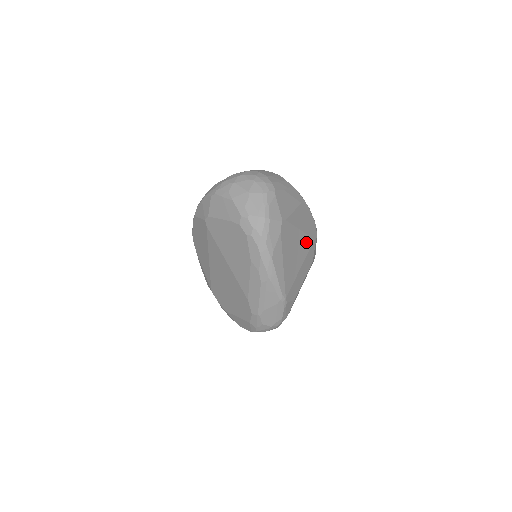
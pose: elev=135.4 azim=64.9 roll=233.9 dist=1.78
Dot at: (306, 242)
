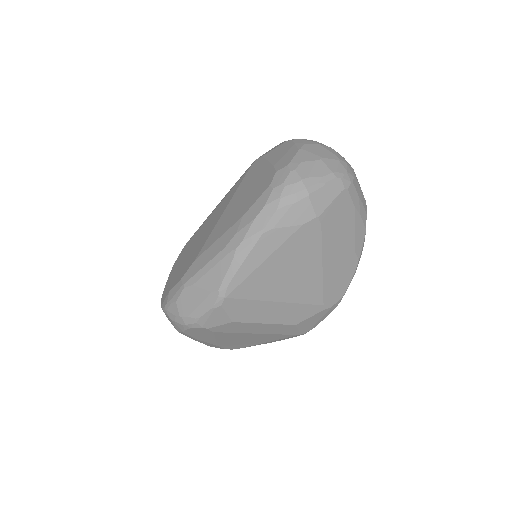
Dot at: (313, 290)
